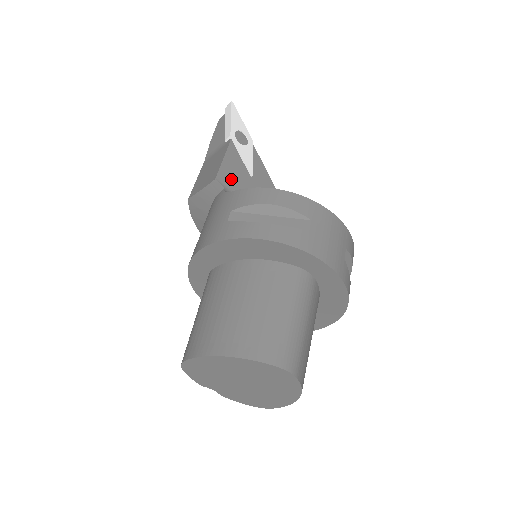
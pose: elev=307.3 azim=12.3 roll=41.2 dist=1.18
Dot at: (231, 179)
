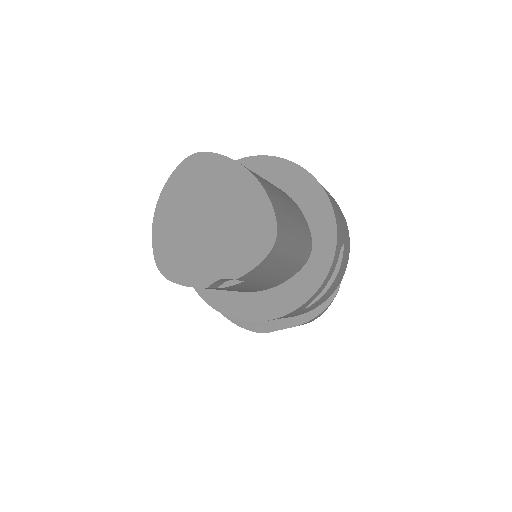
Dot at: occluded
